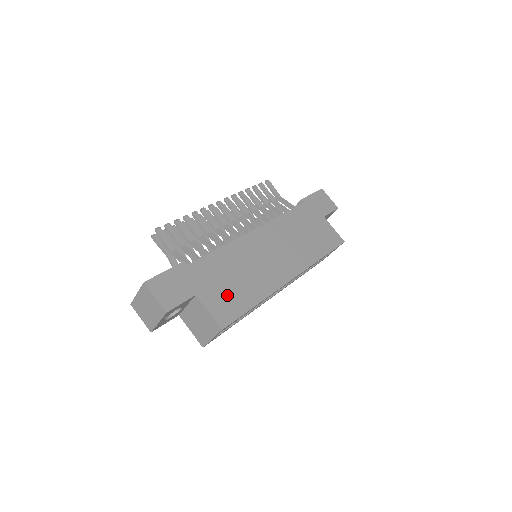
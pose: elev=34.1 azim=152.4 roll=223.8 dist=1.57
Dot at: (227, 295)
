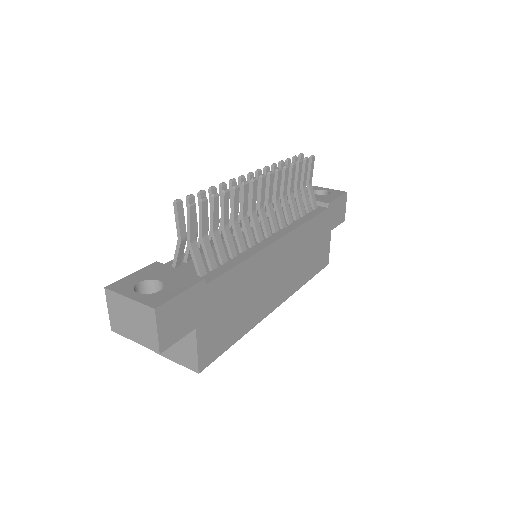
Dot at: (221, 328)
